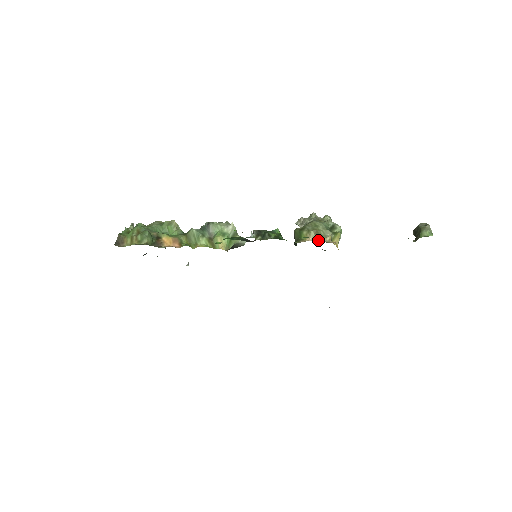
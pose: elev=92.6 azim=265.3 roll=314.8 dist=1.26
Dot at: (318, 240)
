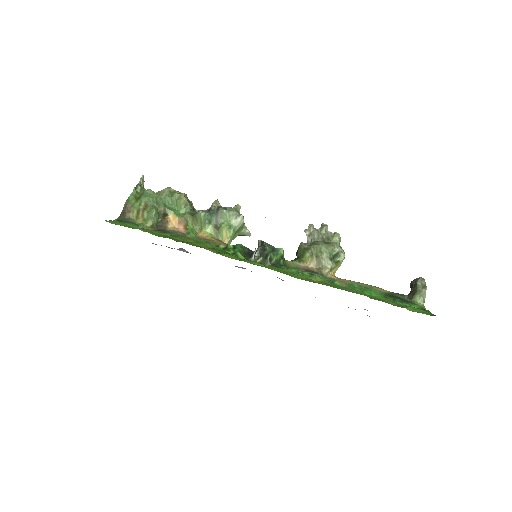
Dot at: (317, 269)
